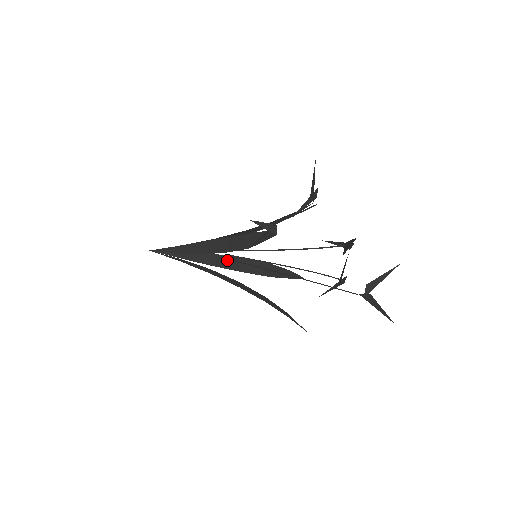
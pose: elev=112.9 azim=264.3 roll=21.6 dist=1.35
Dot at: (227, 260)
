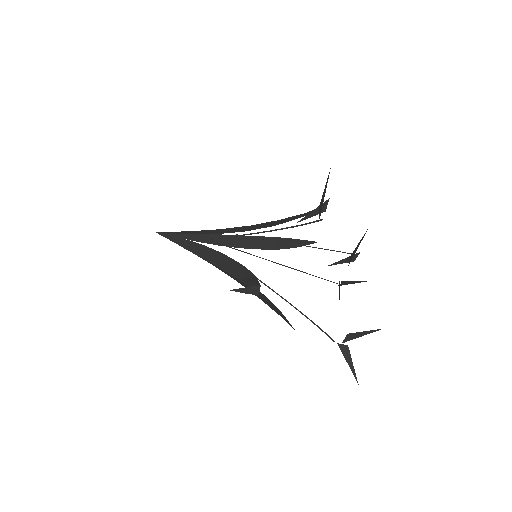
Dot at: (233, 239)
